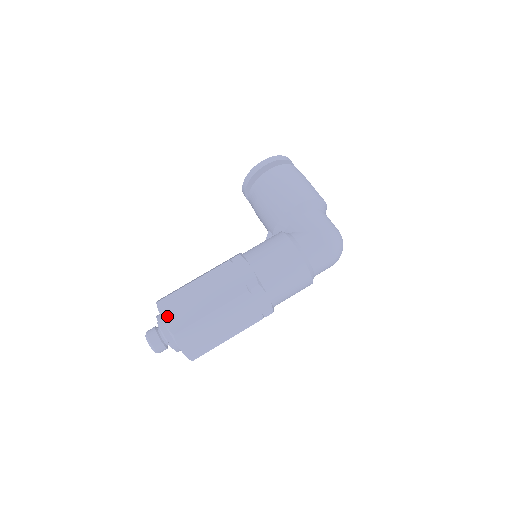
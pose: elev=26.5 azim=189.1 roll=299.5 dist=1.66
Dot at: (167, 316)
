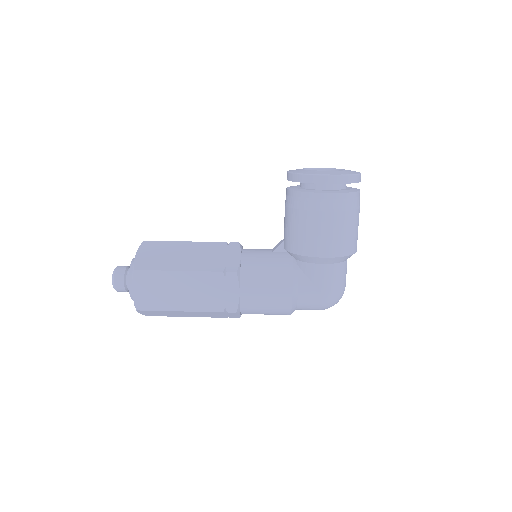
Dot at: (138, 290)
